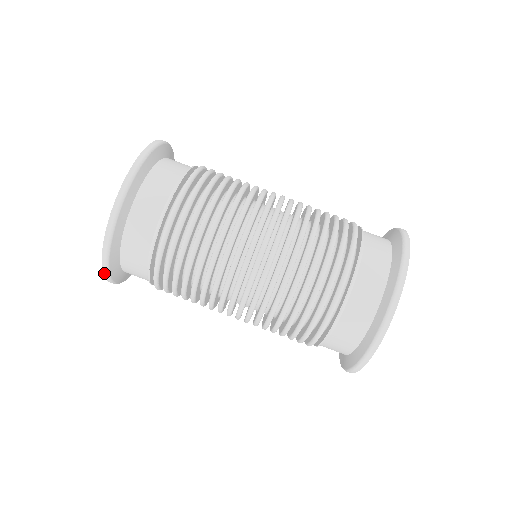
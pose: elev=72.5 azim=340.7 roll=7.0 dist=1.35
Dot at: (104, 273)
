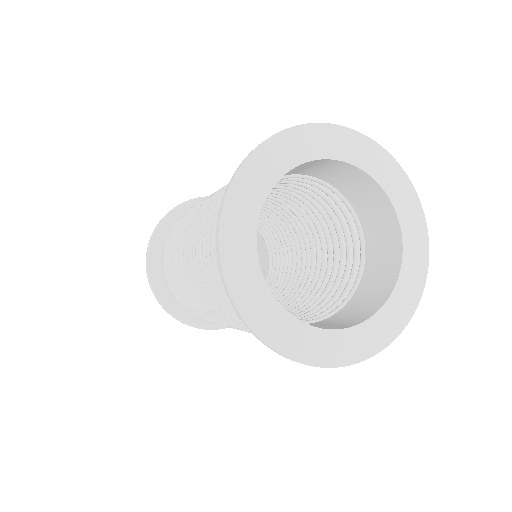
Dot at: (149, 242)
